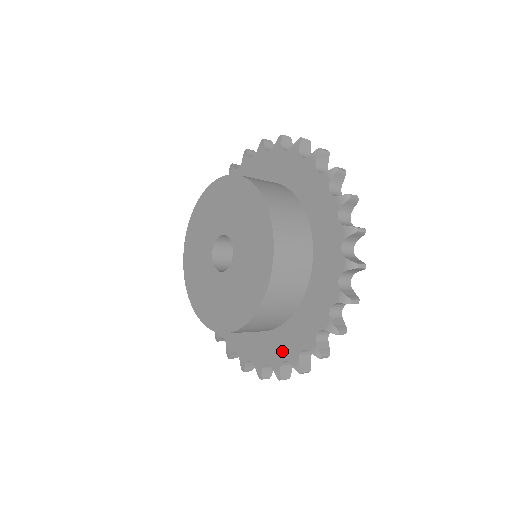
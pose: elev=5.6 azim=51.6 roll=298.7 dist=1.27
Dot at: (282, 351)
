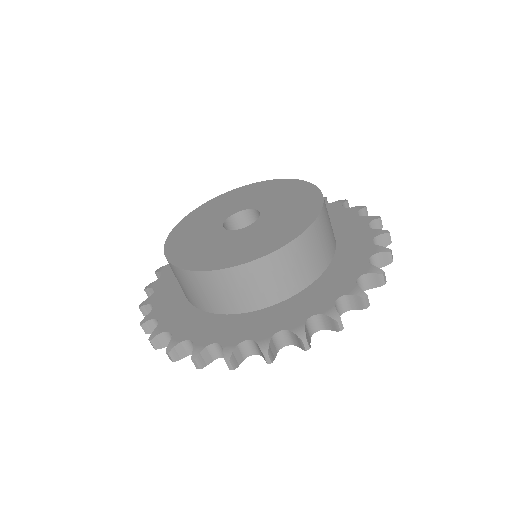
Dot at: (221, 334)
